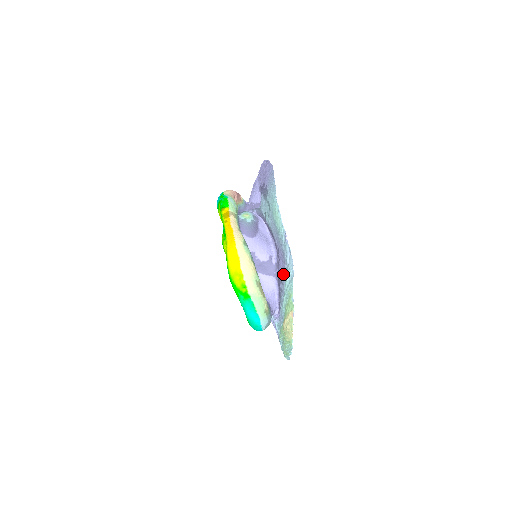
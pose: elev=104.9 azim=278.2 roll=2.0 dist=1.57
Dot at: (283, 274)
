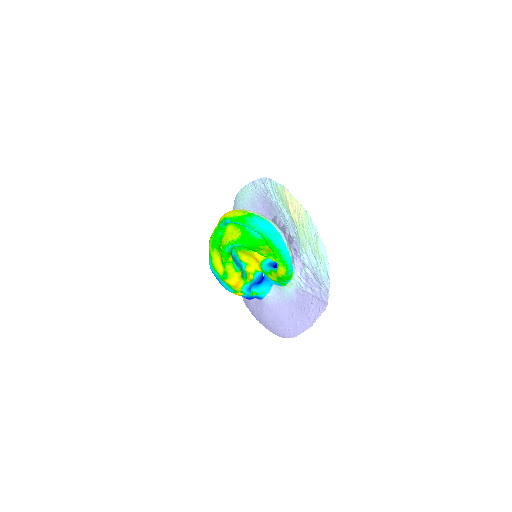
Dot at: (271, 210)
